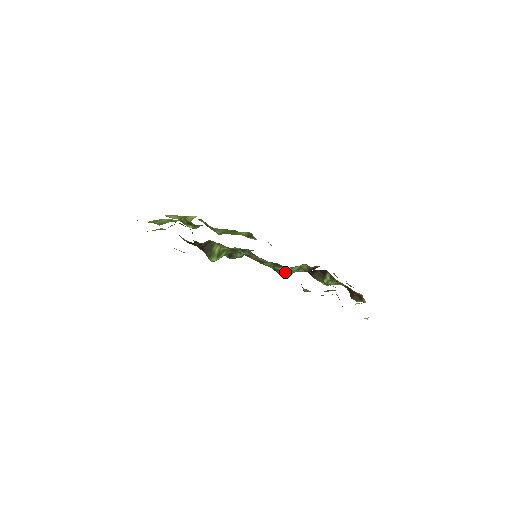
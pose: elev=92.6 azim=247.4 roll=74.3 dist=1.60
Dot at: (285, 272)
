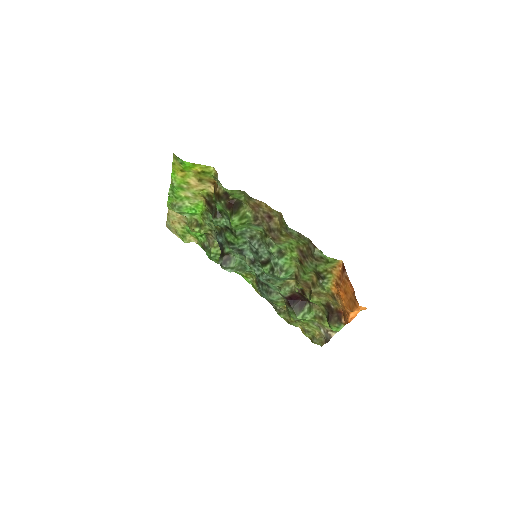
Dot at: (282, 269)
